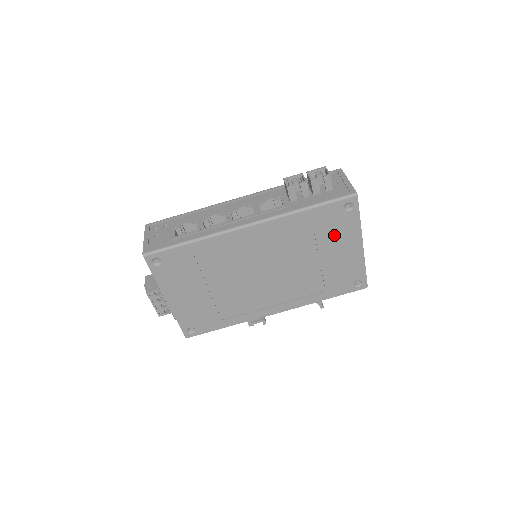
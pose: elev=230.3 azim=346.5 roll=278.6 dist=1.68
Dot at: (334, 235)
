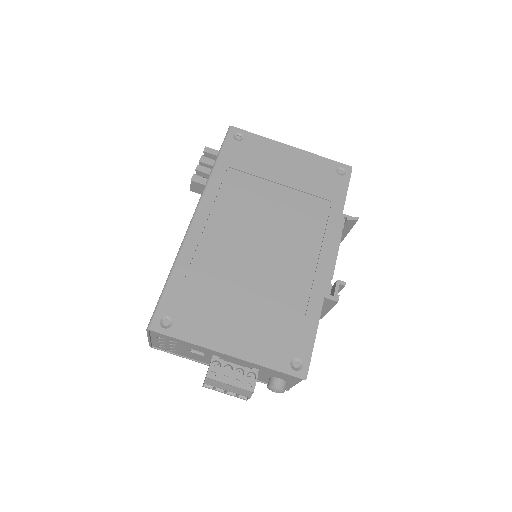
Dot at: (262, 161)
